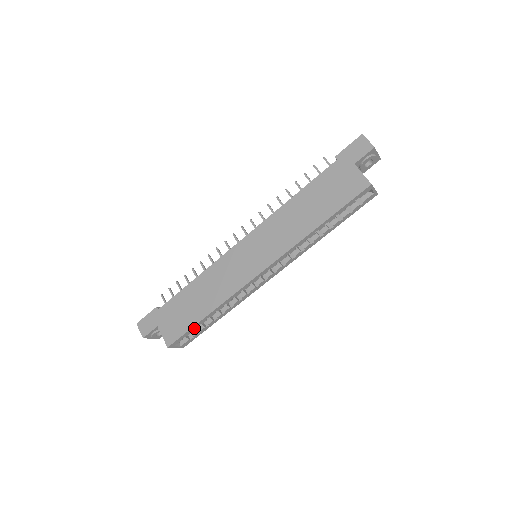
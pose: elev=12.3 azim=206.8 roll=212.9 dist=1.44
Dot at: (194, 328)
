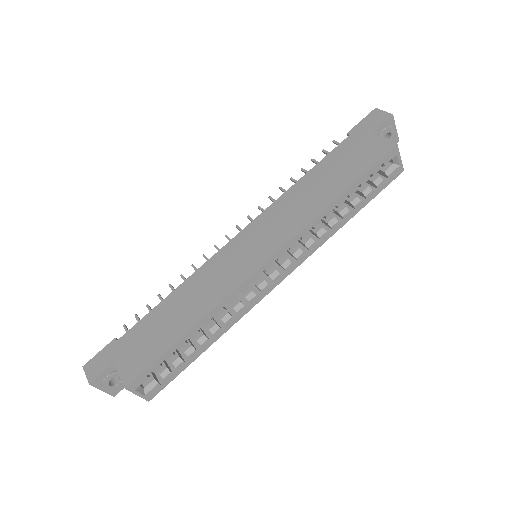
Dot at: (167, 356)
